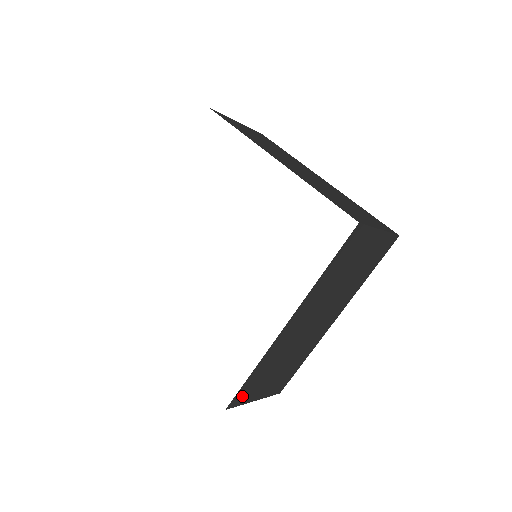
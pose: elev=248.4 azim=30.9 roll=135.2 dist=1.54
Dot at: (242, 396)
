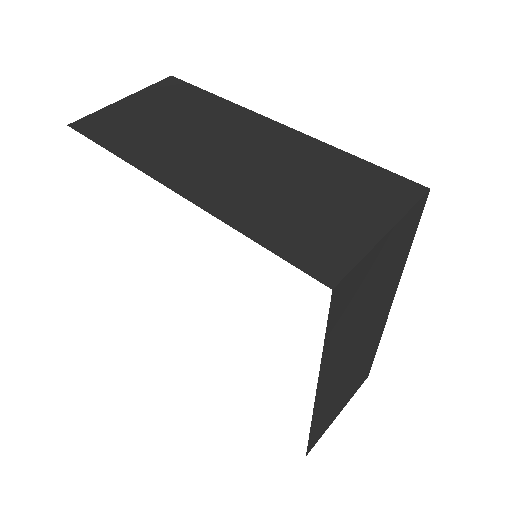
Dot at: (317, 436)
